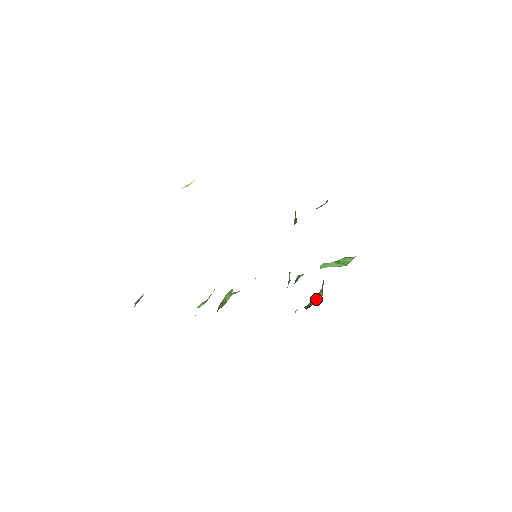
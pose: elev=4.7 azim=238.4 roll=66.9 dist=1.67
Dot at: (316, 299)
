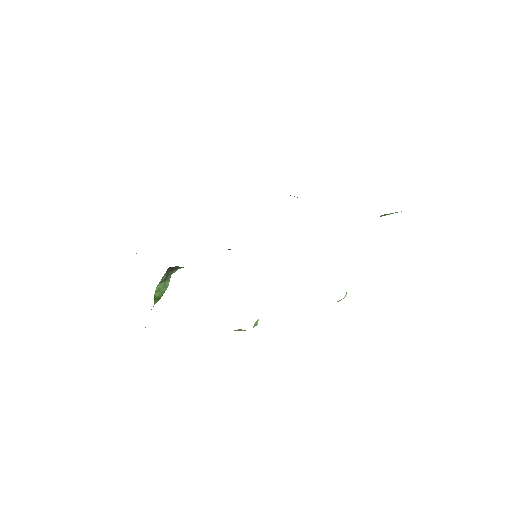
Dot at: occluded
